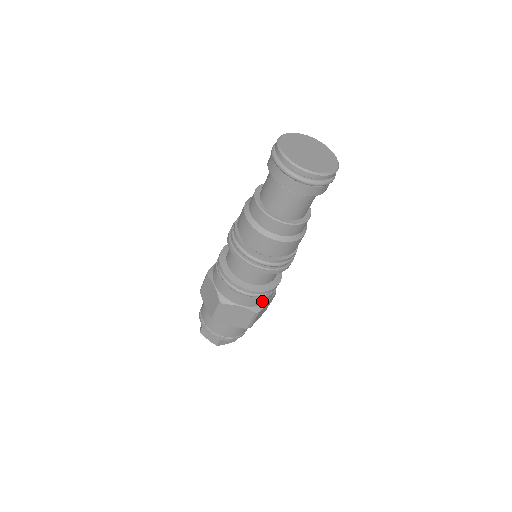
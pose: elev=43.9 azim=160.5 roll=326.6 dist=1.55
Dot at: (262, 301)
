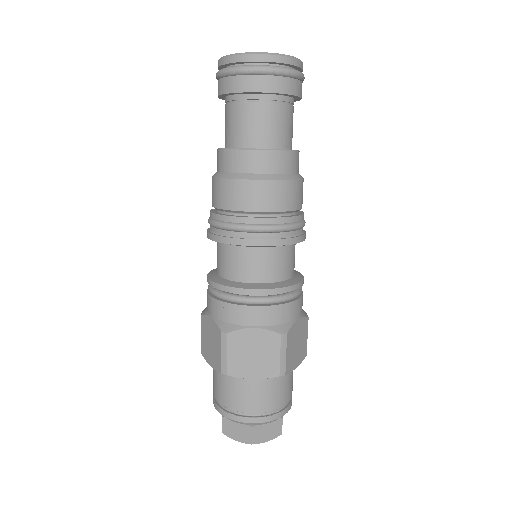
Dot at: (234, 314)
